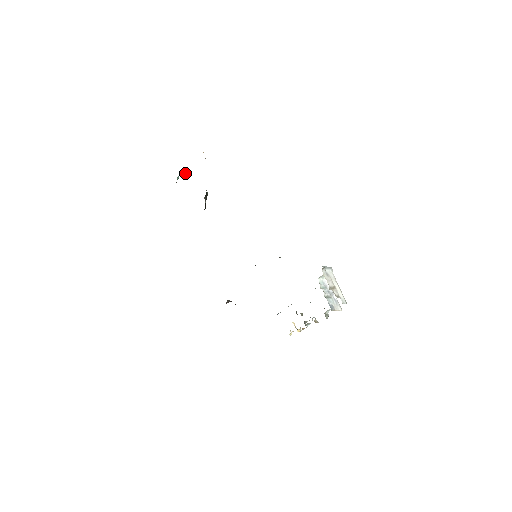
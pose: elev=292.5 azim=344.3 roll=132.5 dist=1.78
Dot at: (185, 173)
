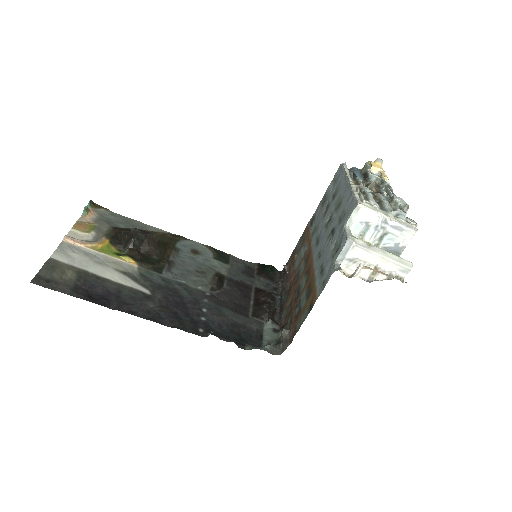
Dot at: (84, 207)
